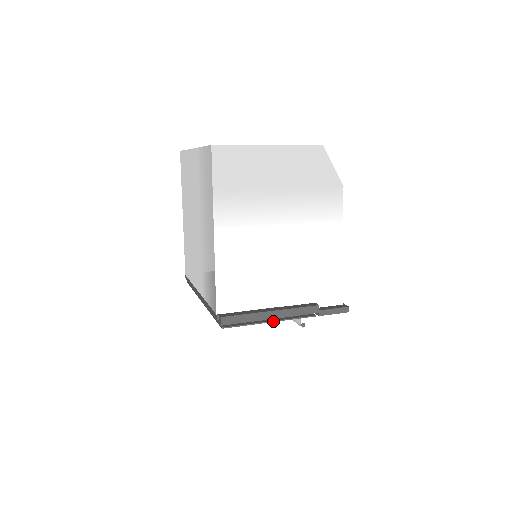
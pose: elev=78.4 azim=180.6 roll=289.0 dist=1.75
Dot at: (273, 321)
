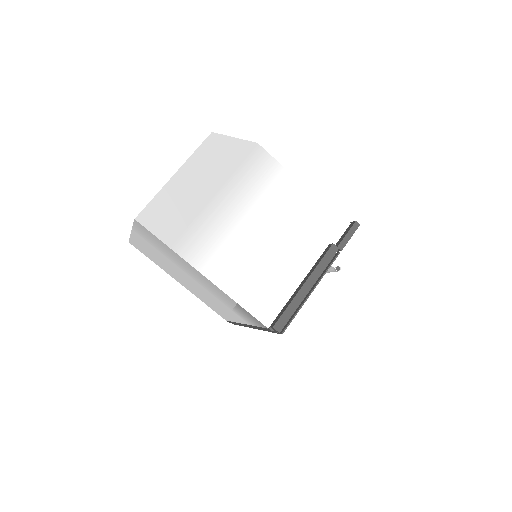
Dot at: (313, 290)
